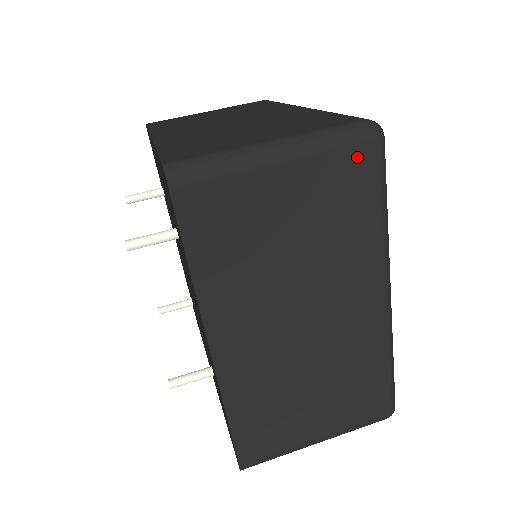
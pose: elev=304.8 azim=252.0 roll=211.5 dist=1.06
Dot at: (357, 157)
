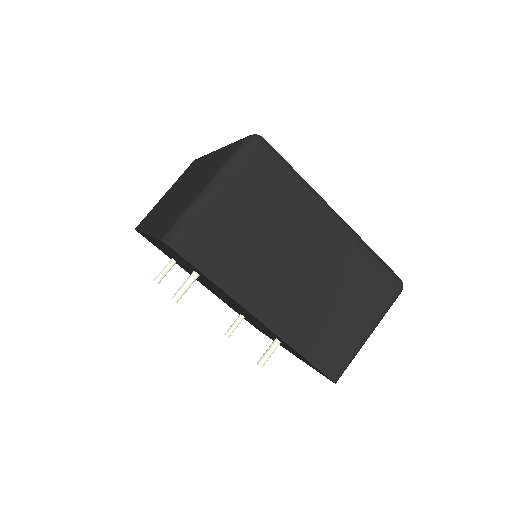
Dot at: occluded
